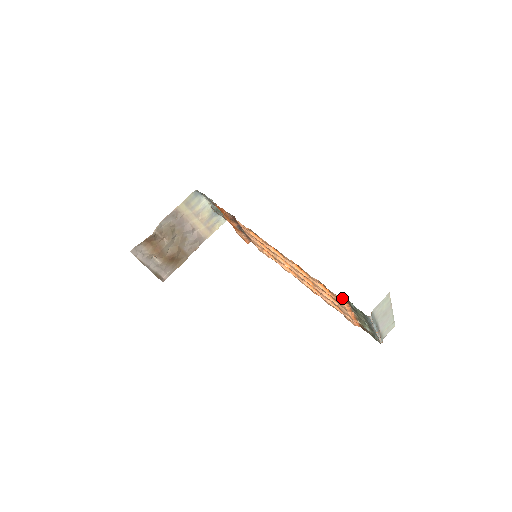
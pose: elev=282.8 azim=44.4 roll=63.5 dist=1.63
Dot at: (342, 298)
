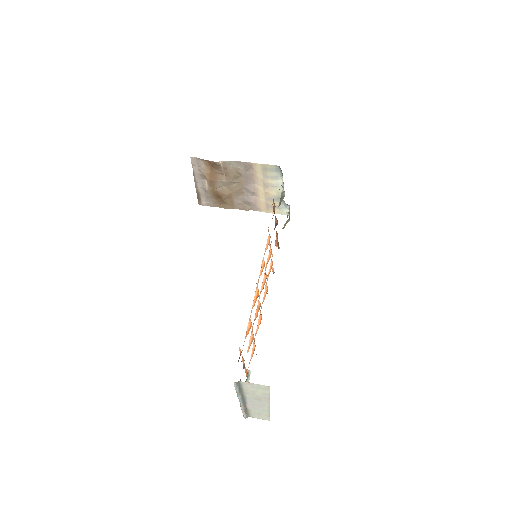
Dot at: occluded
